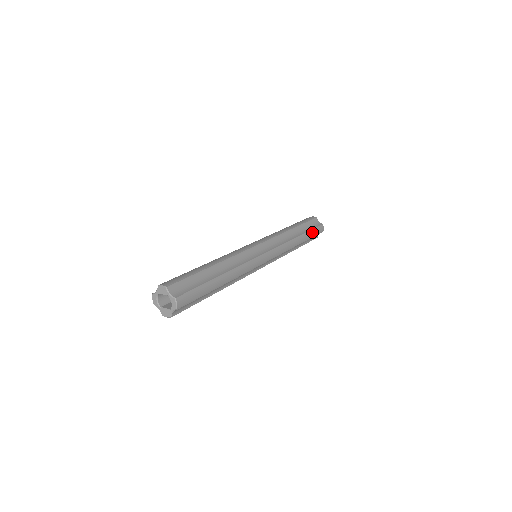
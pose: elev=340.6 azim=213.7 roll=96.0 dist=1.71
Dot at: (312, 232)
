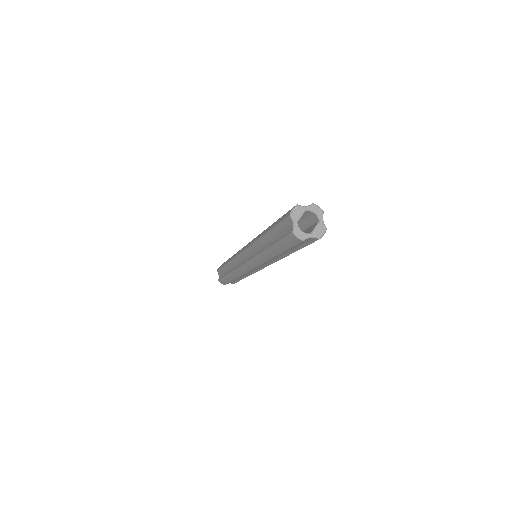
Dot at: occluded
